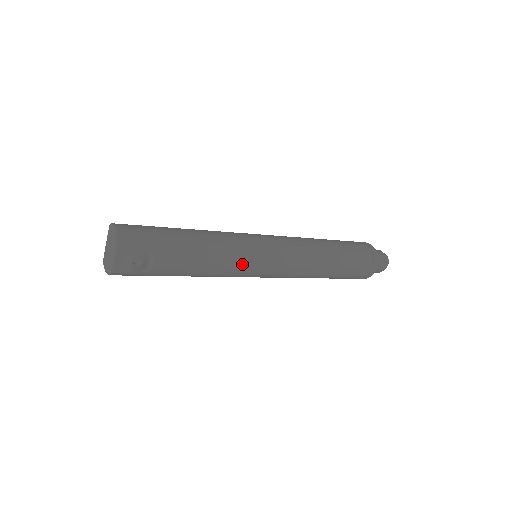
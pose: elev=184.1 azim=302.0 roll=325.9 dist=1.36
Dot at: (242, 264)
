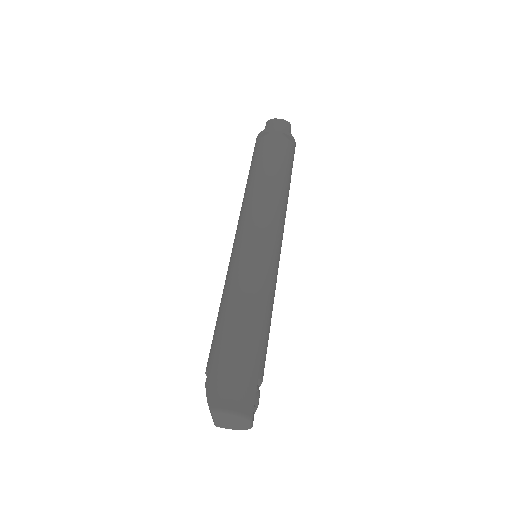
Dot at: occluded
